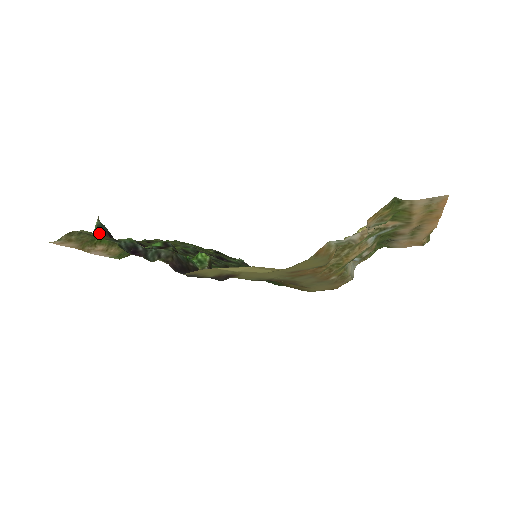
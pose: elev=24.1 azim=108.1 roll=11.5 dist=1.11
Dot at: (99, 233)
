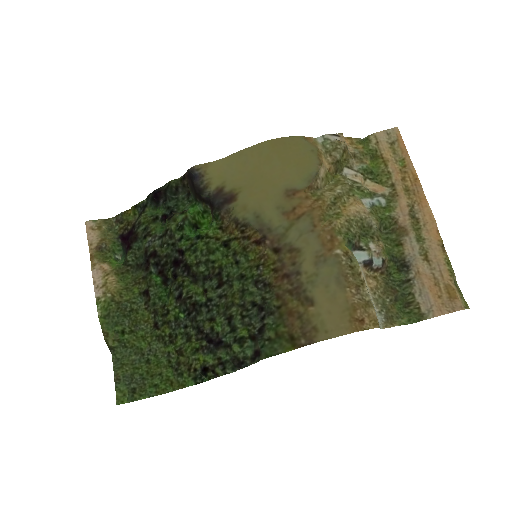
Dot at: (125, 232)
